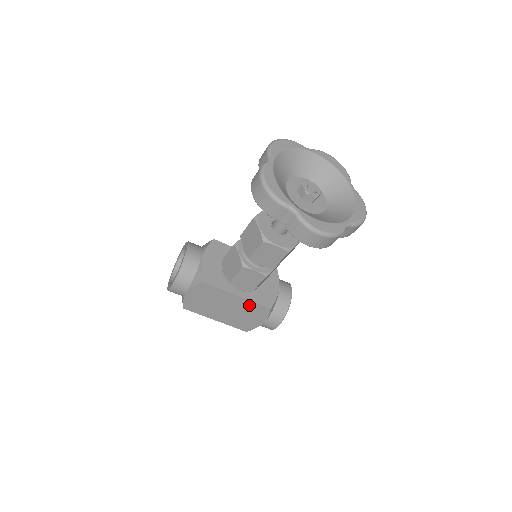
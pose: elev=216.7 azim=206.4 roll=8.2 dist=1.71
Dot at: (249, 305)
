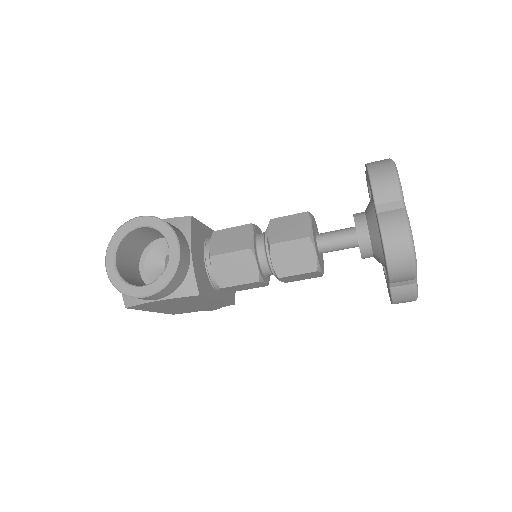
Dot at: (217, 303)
